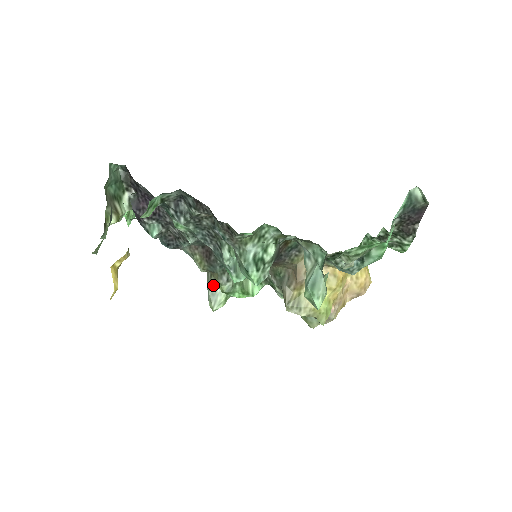
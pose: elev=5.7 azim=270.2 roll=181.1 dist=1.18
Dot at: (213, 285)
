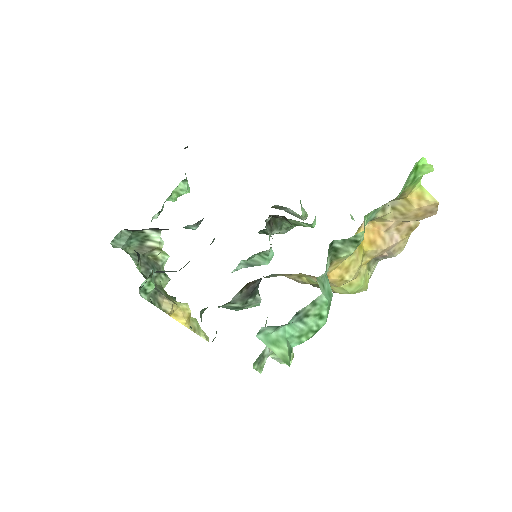
Dot at: (283, 209)
